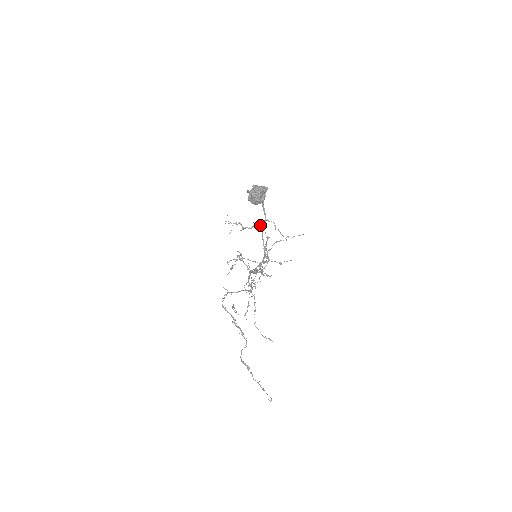
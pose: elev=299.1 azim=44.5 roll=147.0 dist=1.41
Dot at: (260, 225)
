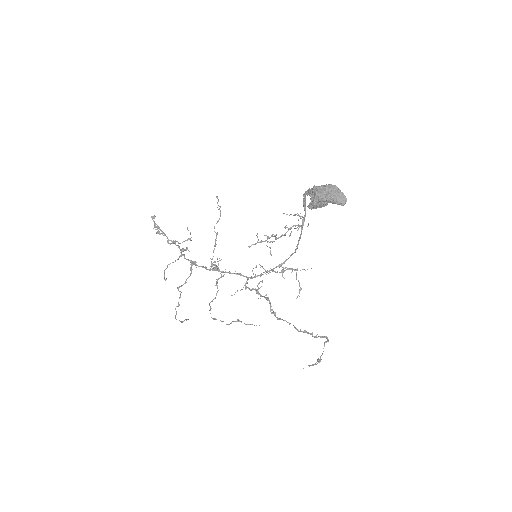
Dot at: (301, 226)
